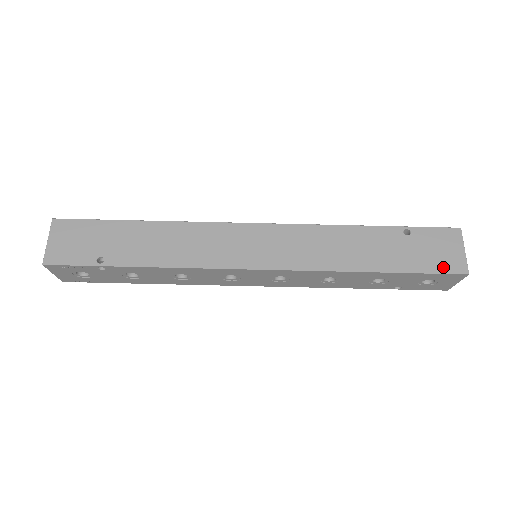
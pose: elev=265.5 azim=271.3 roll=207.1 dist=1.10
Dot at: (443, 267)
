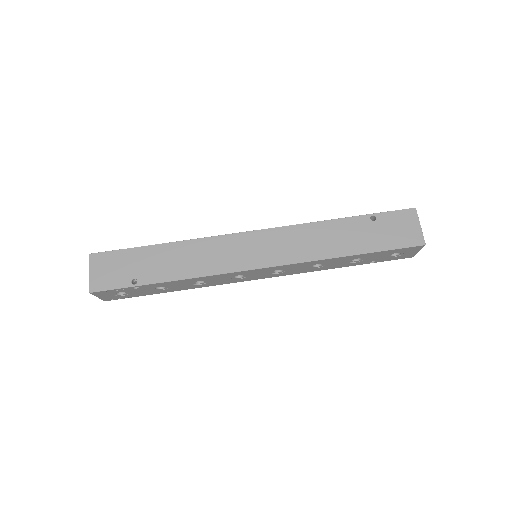
Dot at: (405, 242)
